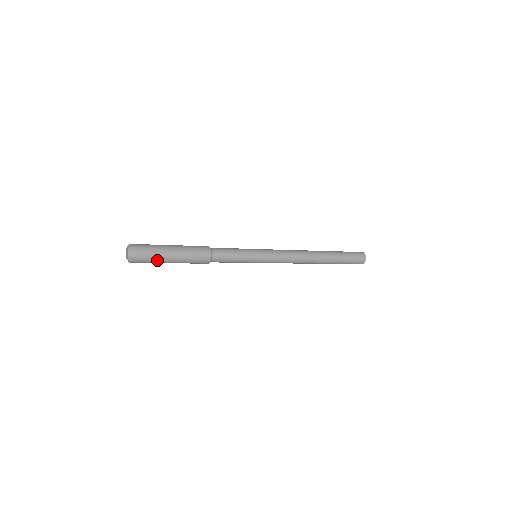
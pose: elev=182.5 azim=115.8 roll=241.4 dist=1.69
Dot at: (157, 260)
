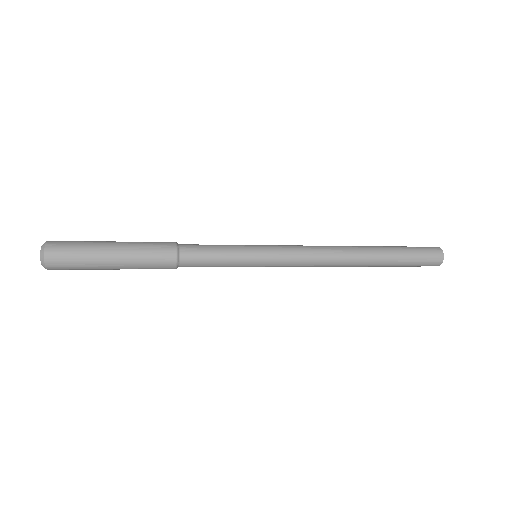
Dot at: (88, 262)
